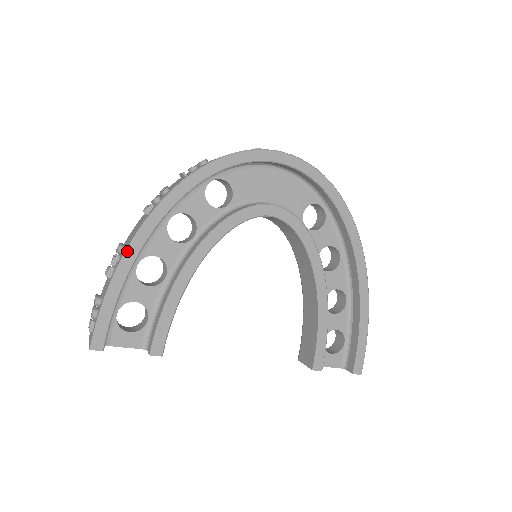
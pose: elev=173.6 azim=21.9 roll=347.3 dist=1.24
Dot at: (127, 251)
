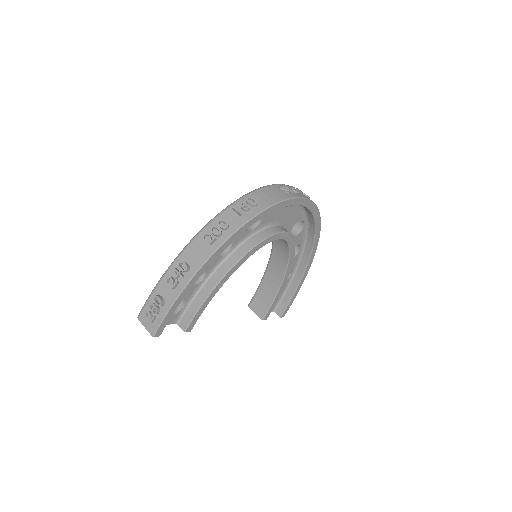
Dot at: (195, 275)
